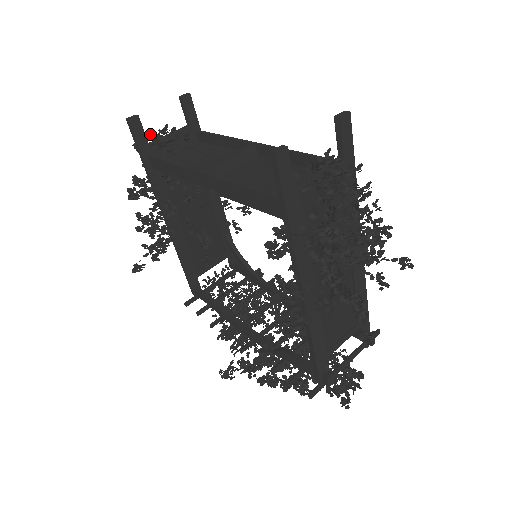
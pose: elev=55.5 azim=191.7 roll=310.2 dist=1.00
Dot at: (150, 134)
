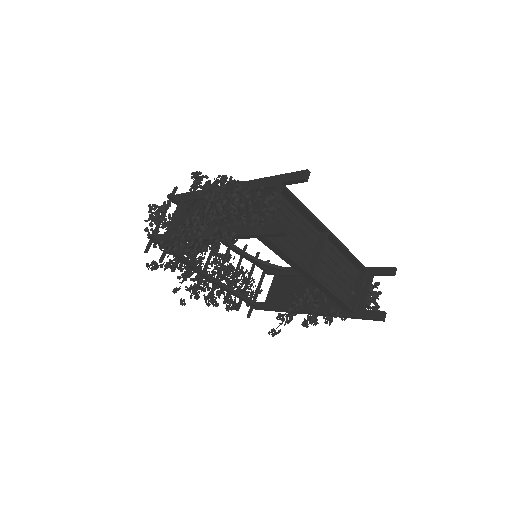
Dot at: (268, 211)
